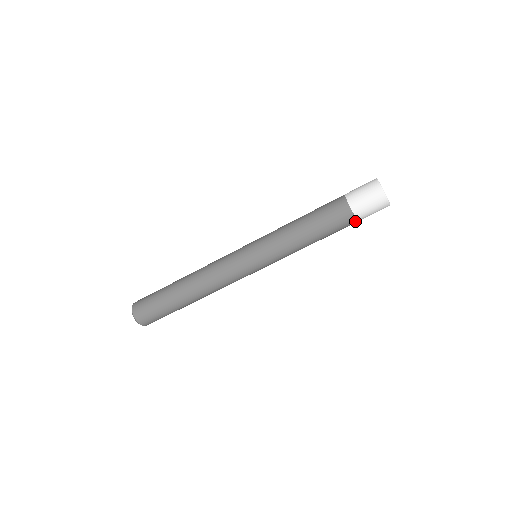
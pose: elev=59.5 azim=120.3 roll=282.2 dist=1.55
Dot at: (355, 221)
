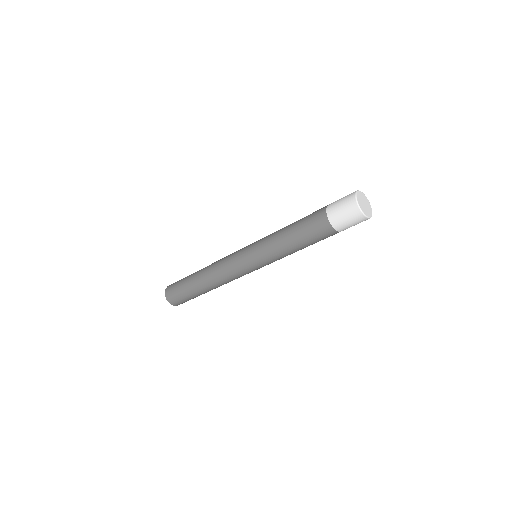
Dot at: occluded
